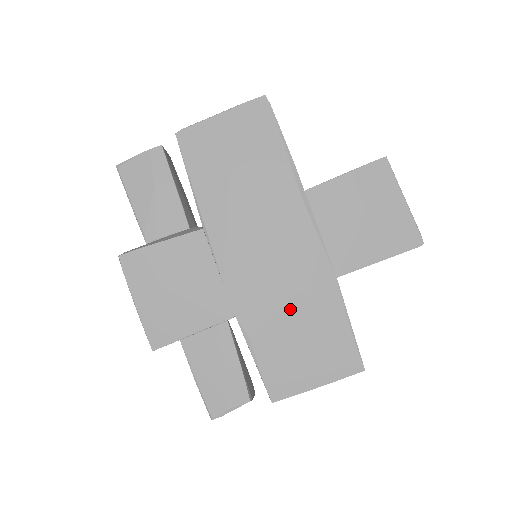
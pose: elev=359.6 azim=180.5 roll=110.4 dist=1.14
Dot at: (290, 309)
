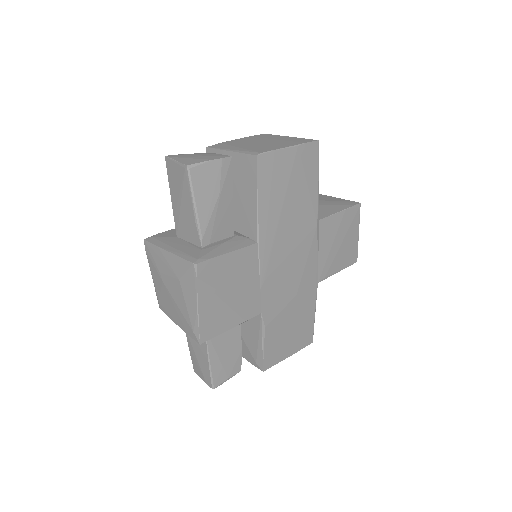
Dot at: (291, 306)
